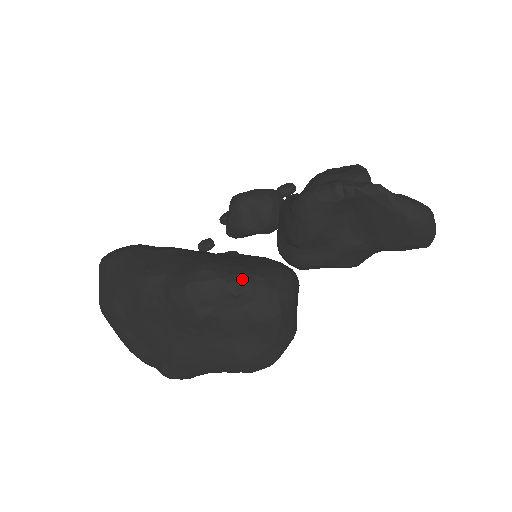
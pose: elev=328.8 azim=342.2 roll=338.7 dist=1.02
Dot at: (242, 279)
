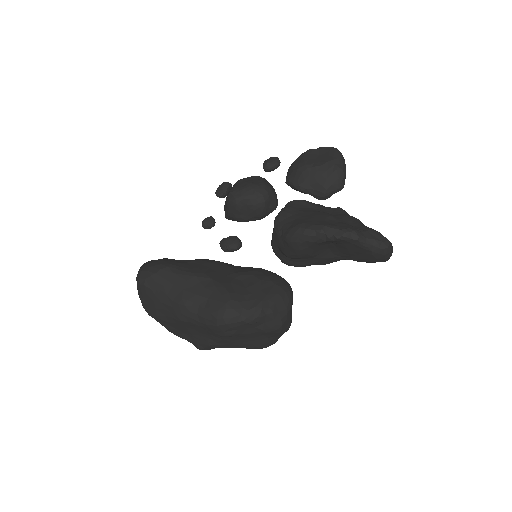
Dot at: (255, 313)
